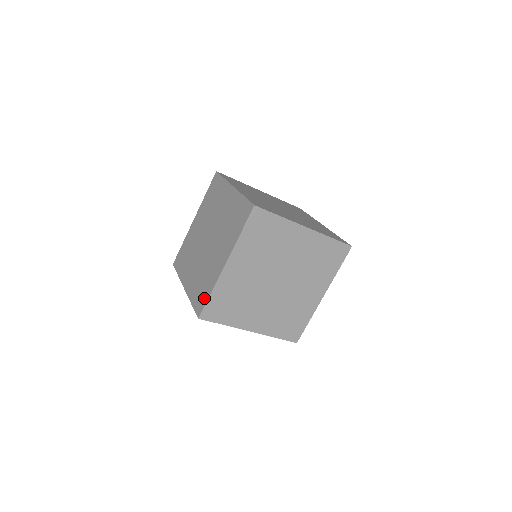
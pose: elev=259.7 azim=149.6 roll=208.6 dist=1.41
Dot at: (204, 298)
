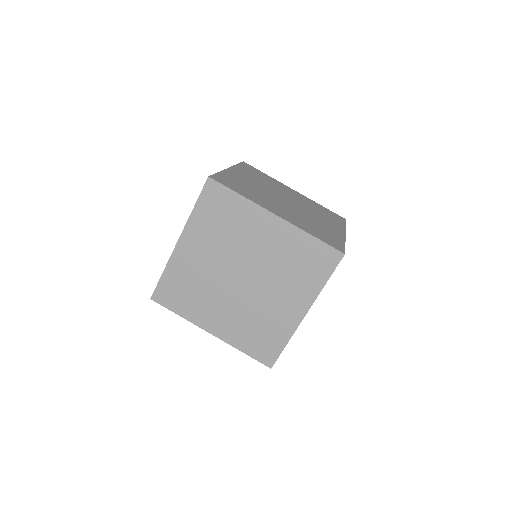
Dot at: (274, 349)
